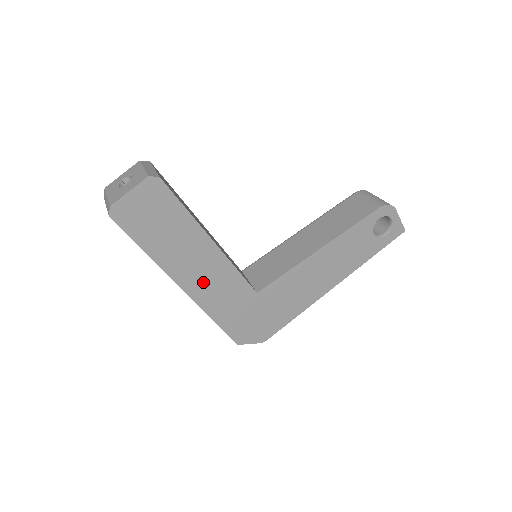
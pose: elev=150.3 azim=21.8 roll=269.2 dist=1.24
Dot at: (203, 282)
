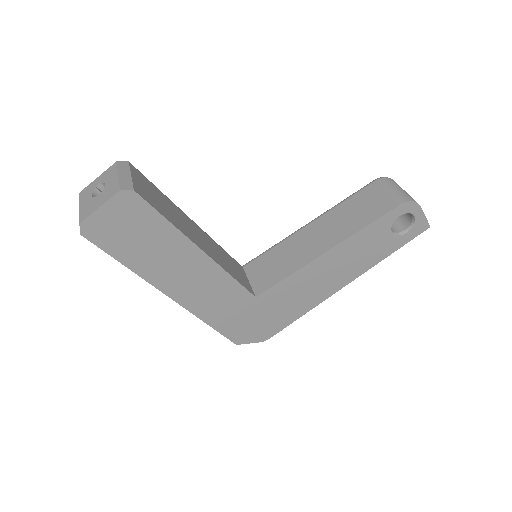
Dot at: (194, 290)
